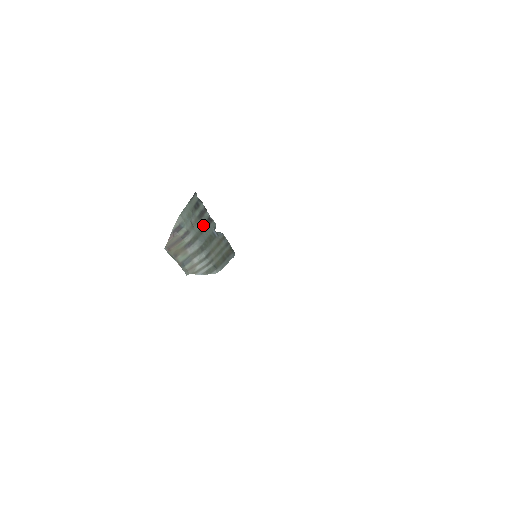
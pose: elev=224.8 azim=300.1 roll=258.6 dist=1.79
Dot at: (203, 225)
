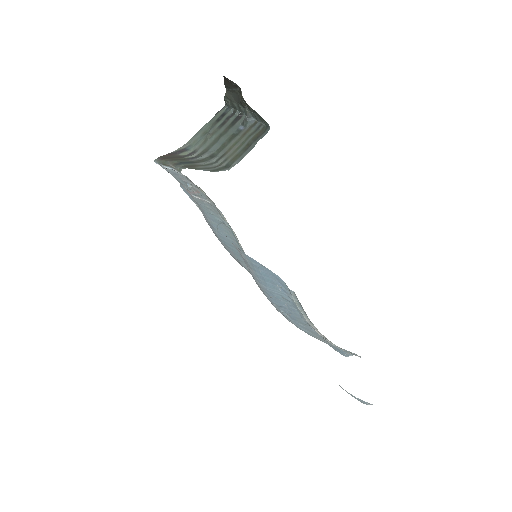
Dot at: (224, 130)
